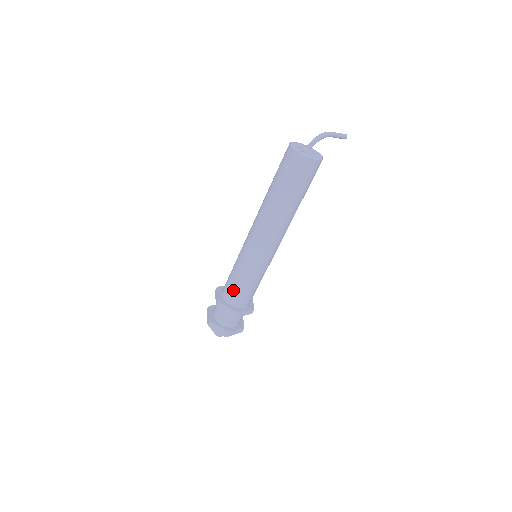
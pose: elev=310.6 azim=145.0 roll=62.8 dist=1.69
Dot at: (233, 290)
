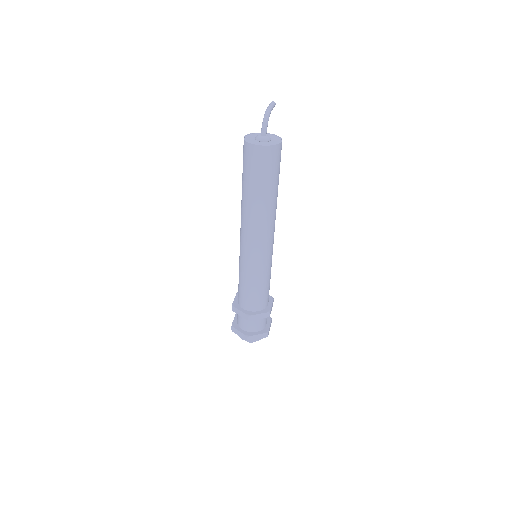
Dot at: (255, 298)
